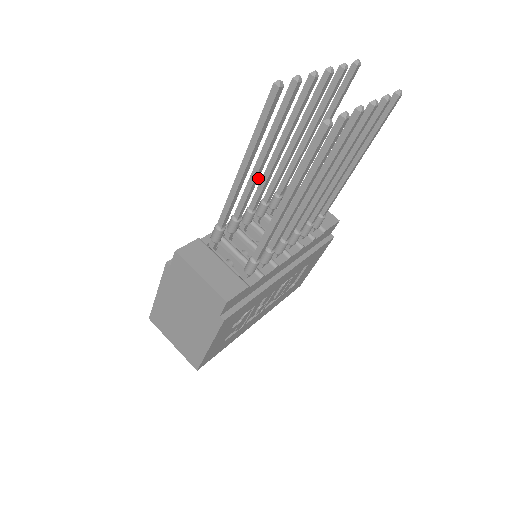
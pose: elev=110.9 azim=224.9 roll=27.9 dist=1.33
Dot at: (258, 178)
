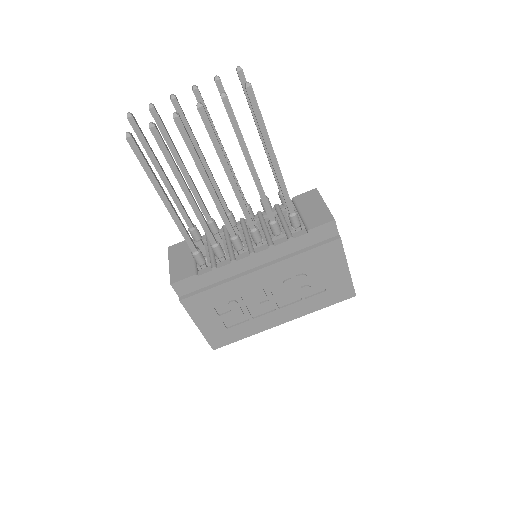
Dot at: (194, 186)
